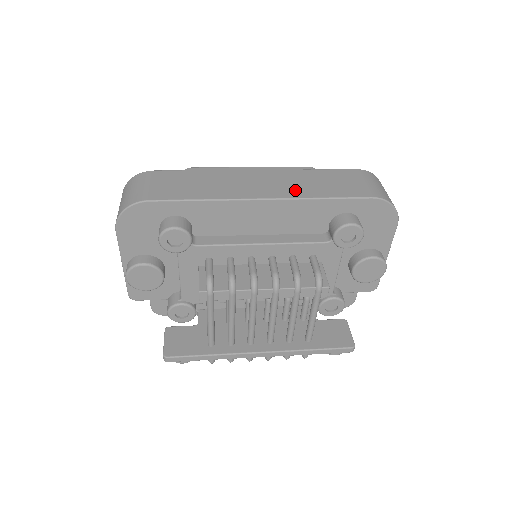
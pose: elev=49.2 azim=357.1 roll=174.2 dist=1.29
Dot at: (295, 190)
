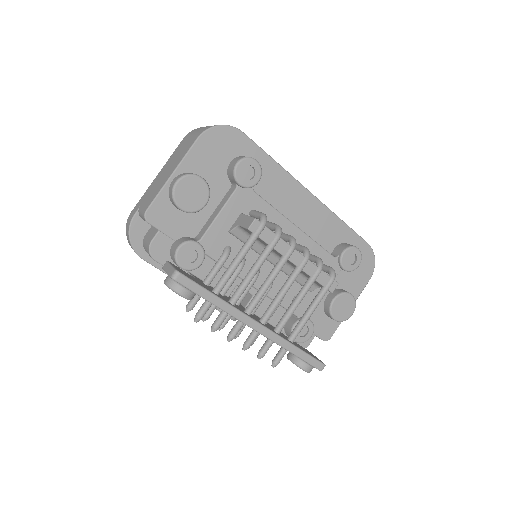
Dot at: occluded
